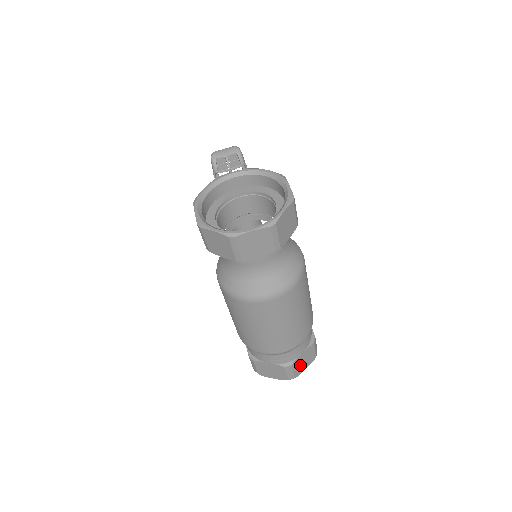
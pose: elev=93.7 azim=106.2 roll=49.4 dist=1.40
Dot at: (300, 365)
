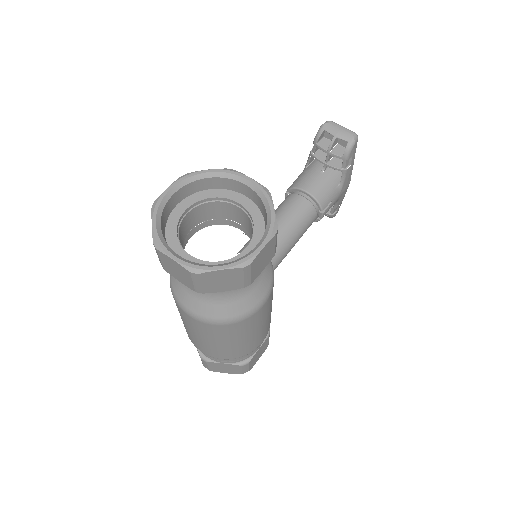
Dot at: (219, 367)
